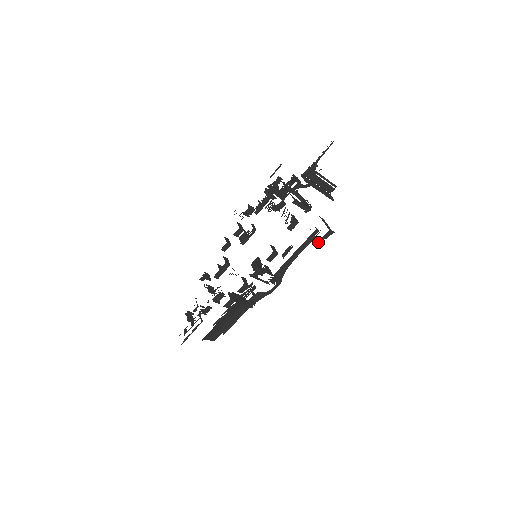
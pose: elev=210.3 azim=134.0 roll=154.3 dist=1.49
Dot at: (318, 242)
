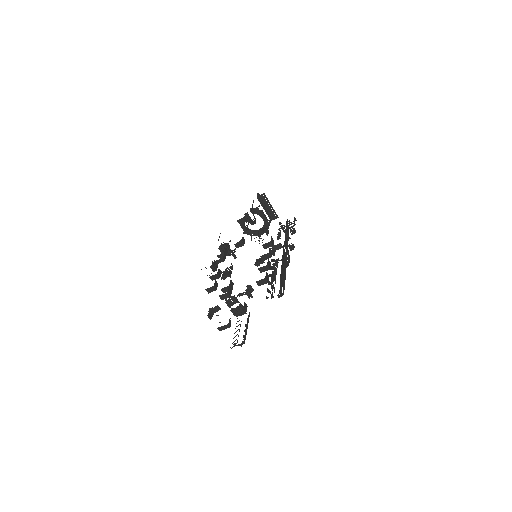
Dot at: (294, 223)
